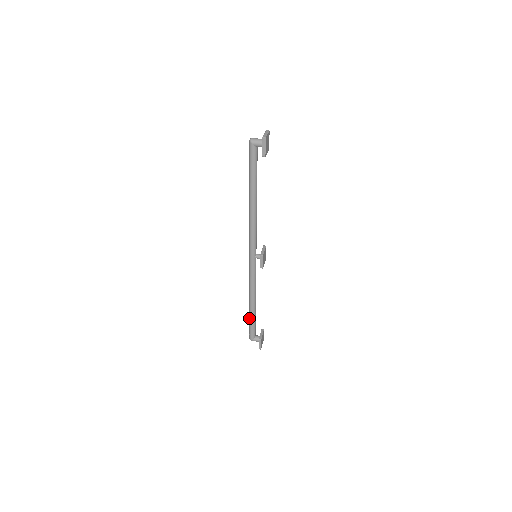
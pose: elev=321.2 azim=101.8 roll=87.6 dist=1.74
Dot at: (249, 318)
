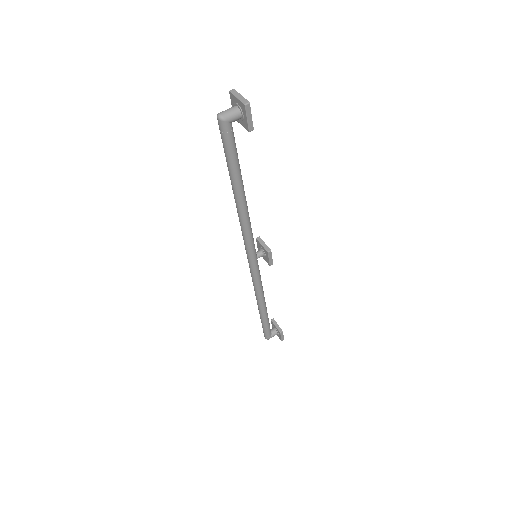
Dot at: (262, 321)
